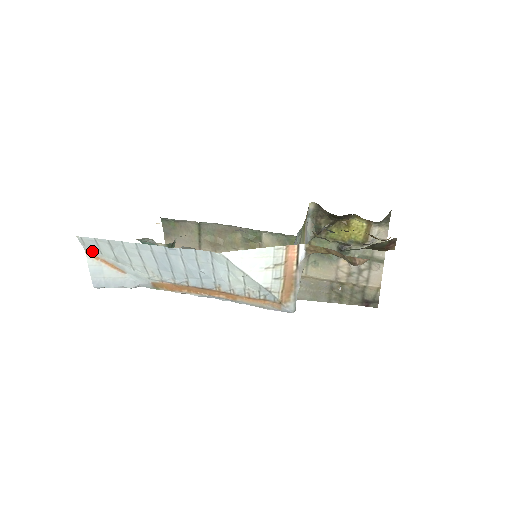
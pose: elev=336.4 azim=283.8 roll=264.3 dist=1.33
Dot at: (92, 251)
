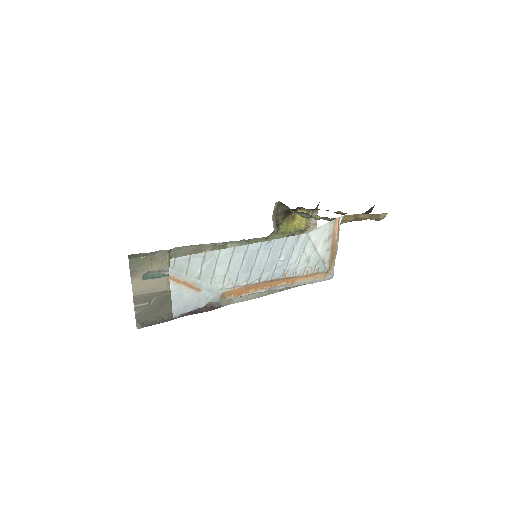
Dot at: (177, 274)
